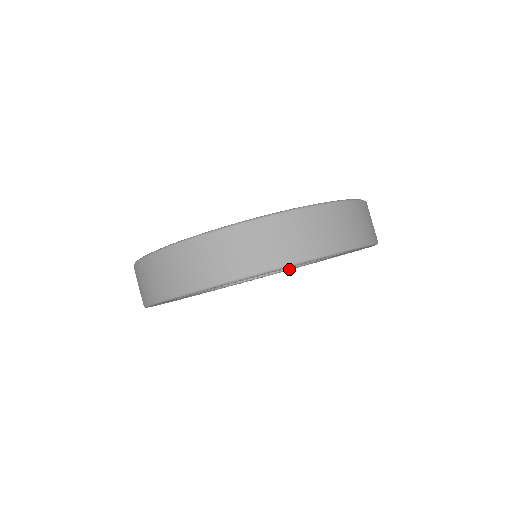
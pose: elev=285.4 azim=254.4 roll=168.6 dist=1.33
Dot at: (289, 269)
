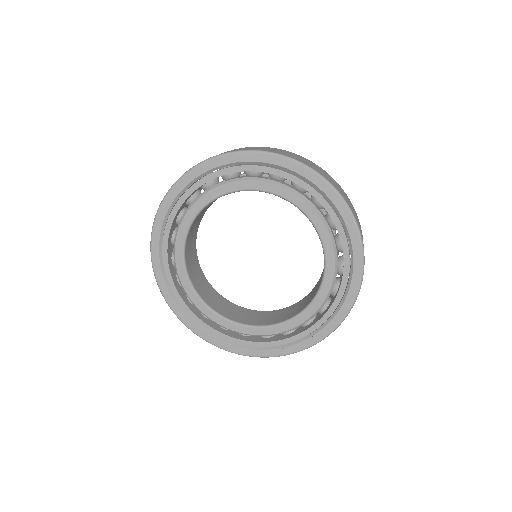
Dot at: occluded
